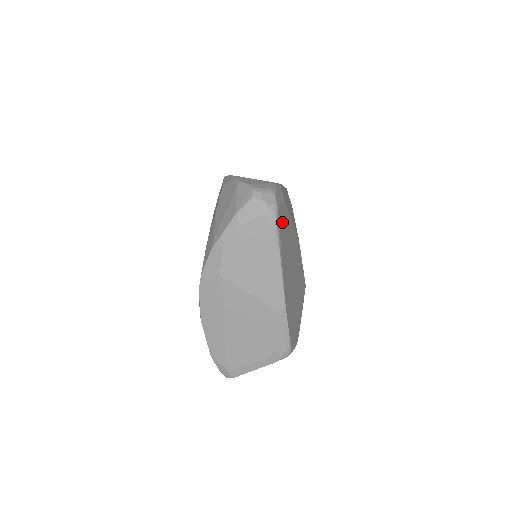
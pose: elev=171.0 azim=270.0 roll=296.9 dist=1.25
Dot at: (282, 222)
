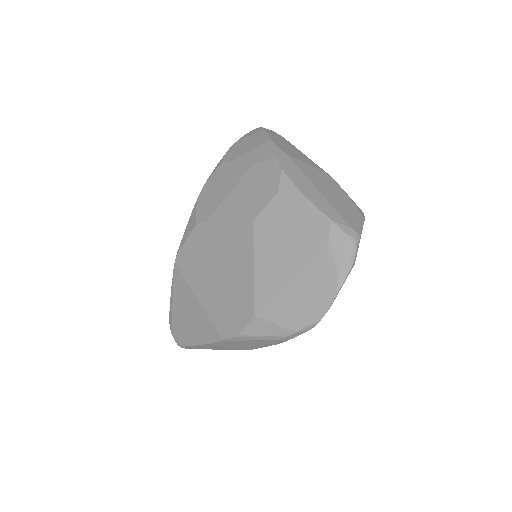
Dot at: occluded
